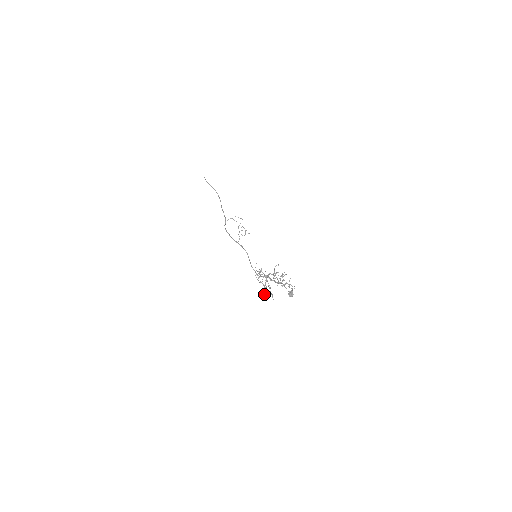
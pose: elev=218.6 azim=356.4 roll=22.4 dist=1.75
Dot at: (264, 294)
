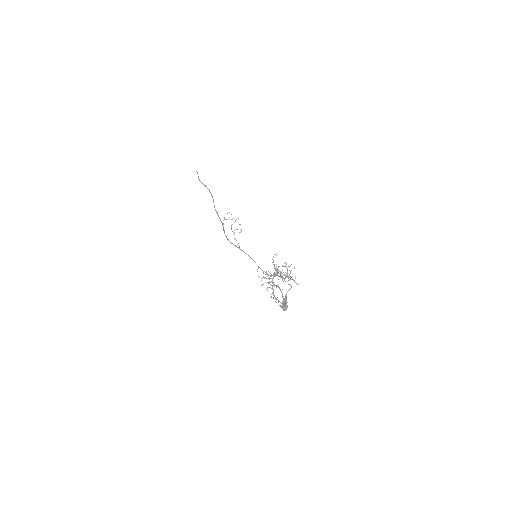
Dot at: occluded
